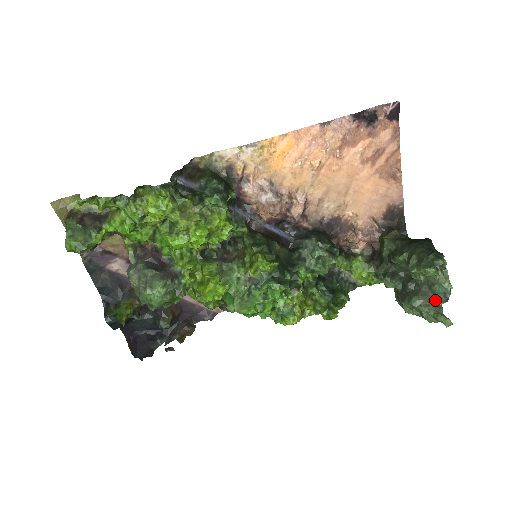
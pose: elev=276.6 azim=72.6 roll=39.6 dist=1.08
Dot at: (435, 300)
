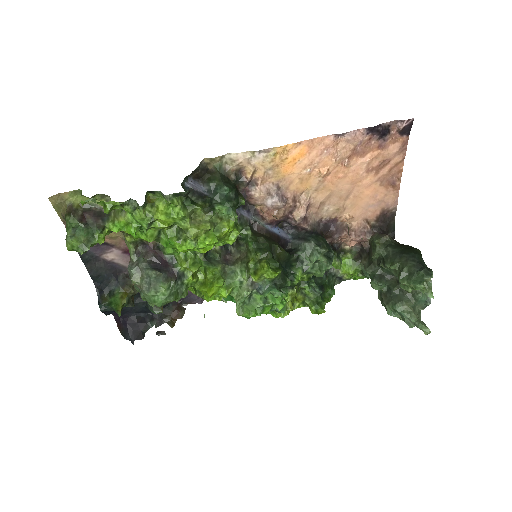
Dot at: (416, 306)
